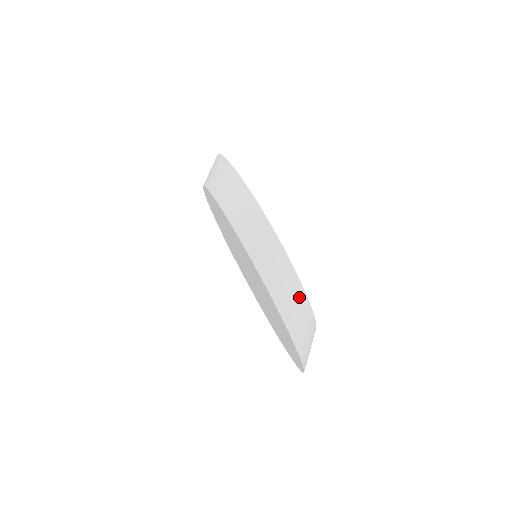
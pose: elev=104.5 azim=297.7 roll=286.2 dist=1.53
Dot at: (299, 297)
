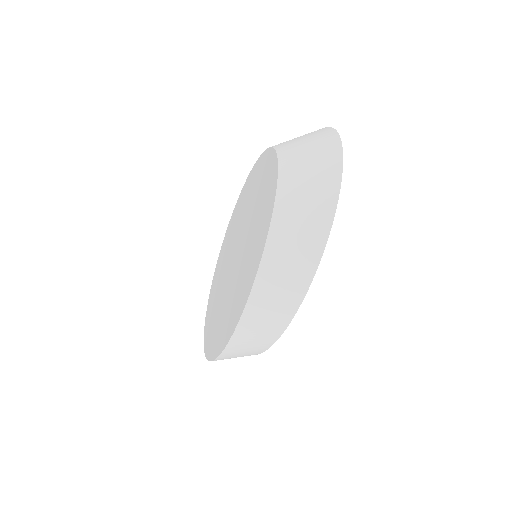
Dot at: occluded
